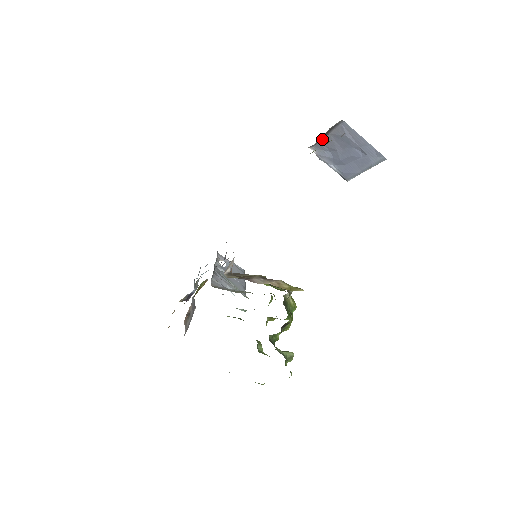
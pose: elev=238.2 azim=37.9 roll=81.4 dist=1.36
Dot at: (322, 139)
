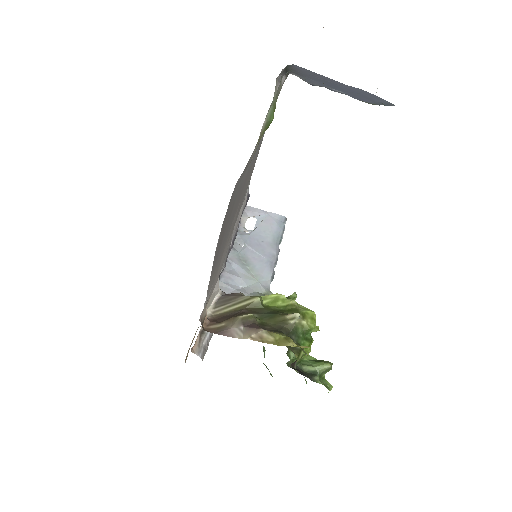
Dot at: (291, 70)
